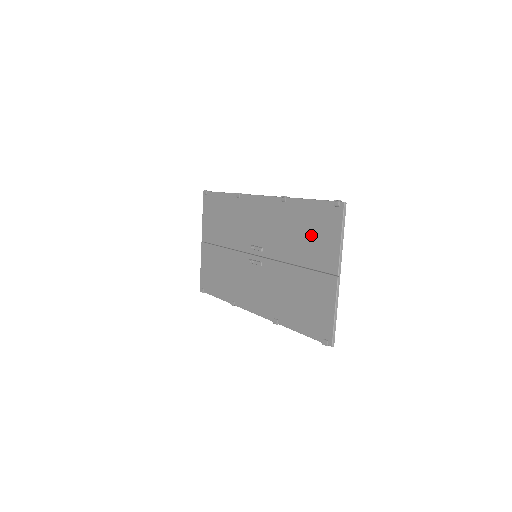
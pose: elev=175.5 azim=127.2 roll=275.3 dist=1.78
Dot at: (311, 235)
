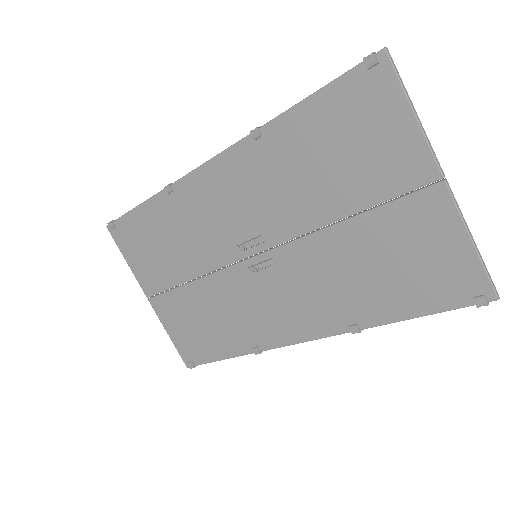
Dot at: (346, 151)
